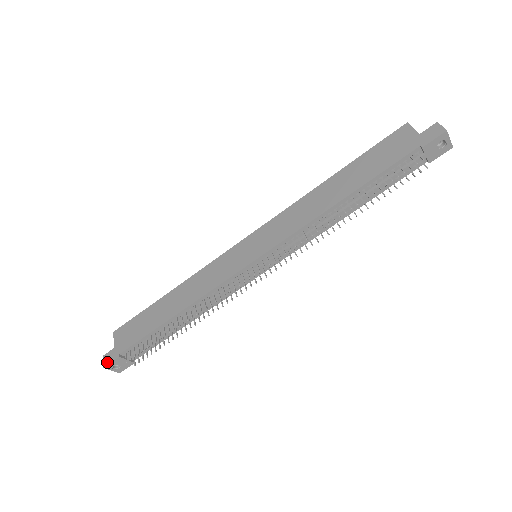
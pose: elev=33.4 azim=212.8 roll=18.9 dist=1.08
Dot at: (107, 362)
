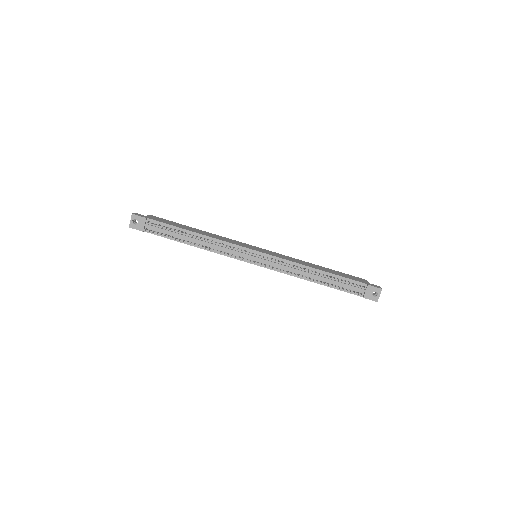
Dot at: (136, 214)
